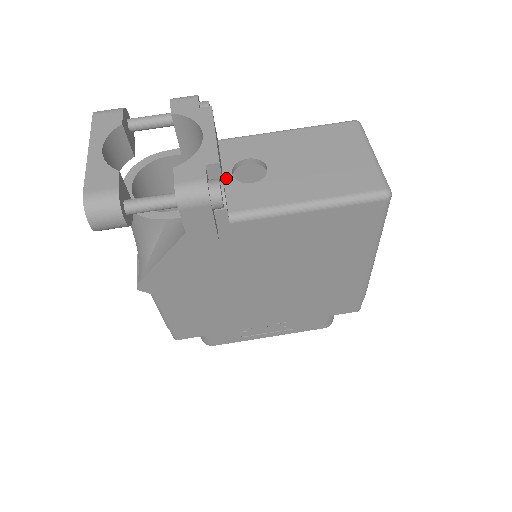
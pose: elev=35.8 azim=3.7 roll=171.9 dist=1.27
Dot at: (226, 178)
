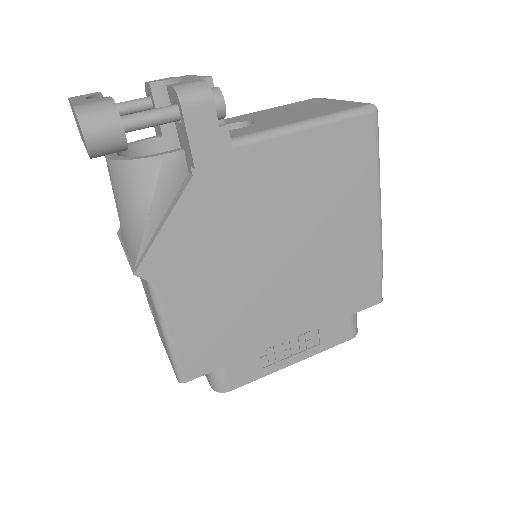
Dot at: occluded
